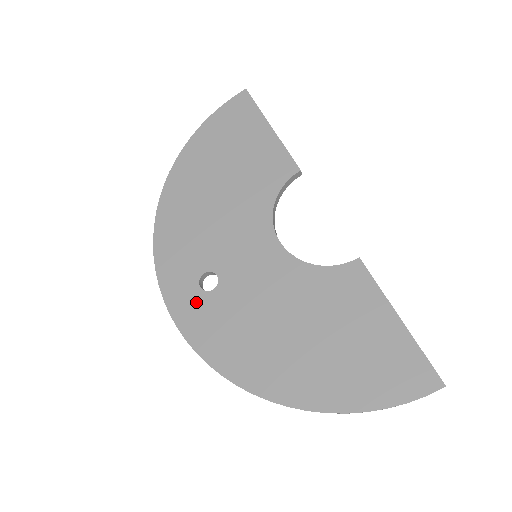
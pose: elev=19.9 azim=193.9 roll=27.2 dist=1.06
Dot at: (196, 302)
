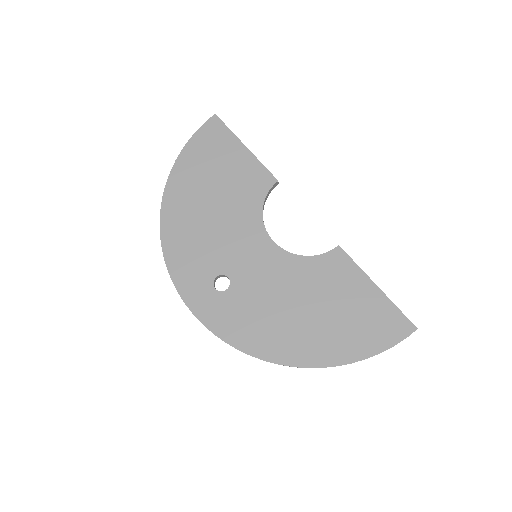
Dot at: (215, 302)
